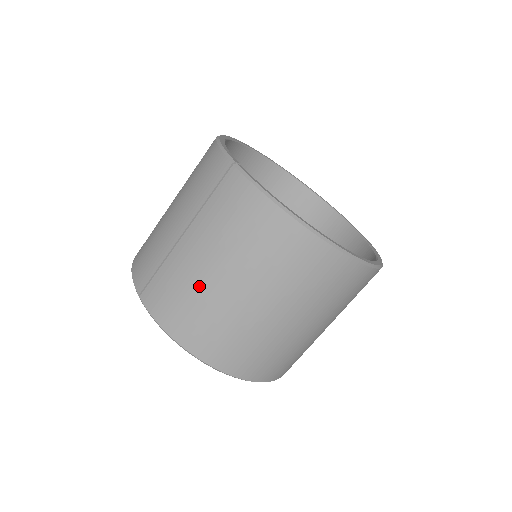
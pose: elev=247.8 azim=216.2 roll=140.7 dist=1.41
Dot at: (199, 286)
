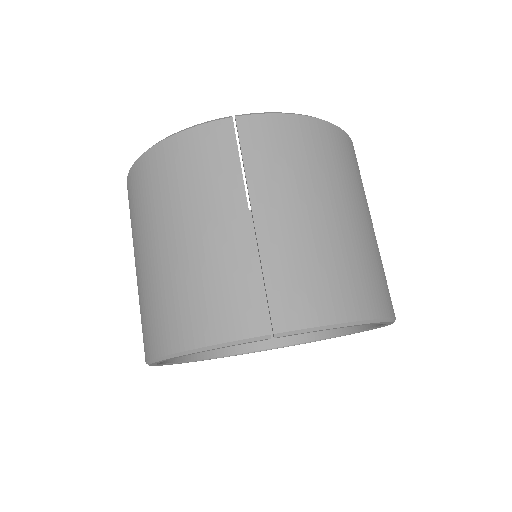
Dot at: (321, 241)
